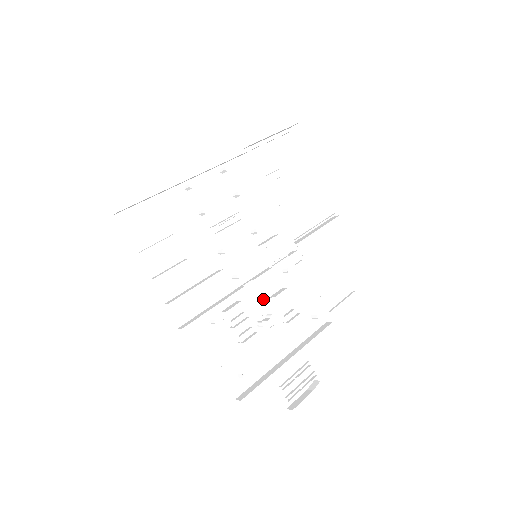
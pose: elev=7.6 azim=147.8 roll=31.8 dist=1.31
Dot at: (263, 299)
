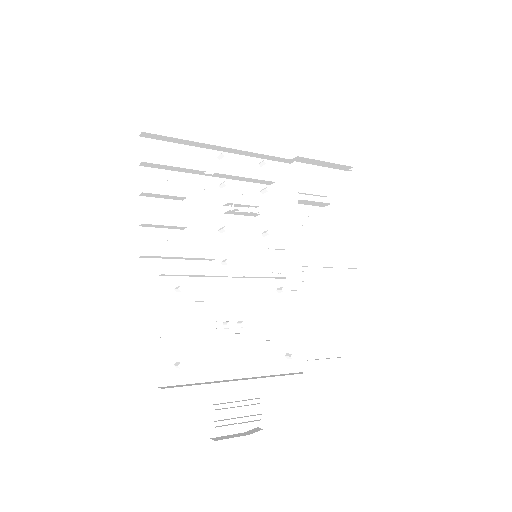
Dot at: (243, 303)
